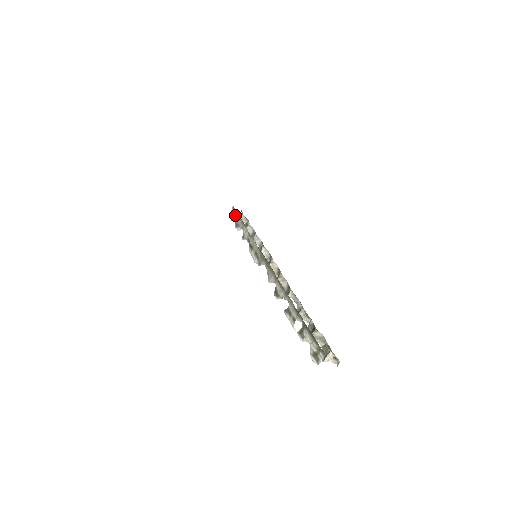
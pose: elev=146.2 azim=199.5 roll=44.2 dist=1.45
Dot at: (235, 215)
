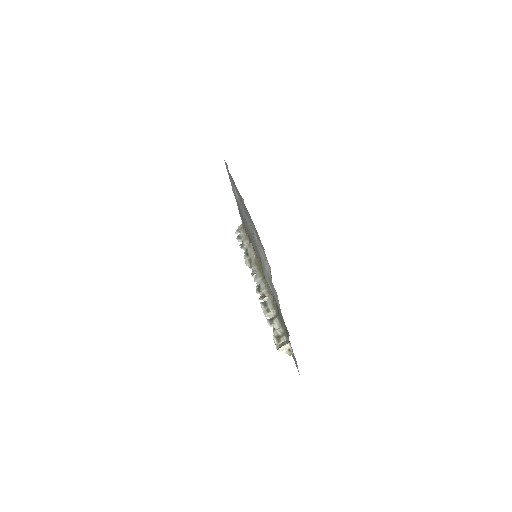
Dot at: (241, 231)
